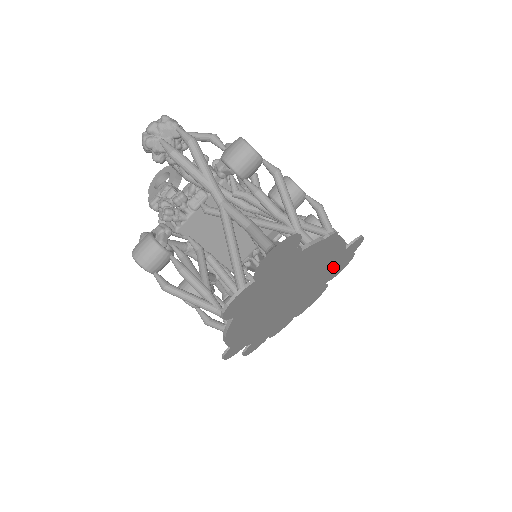
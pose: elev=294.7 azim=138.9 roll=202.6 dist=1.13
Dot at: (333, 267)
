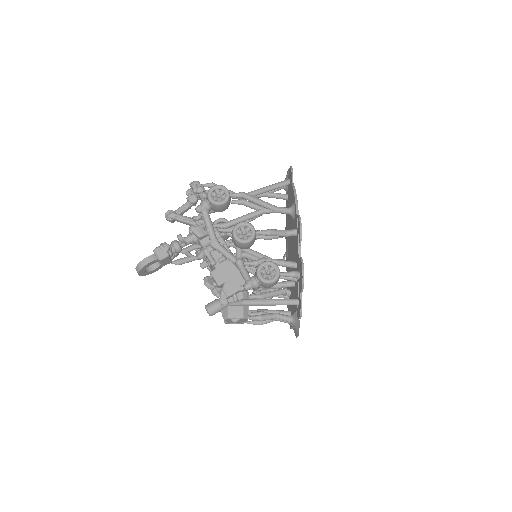
Dot at: occluded
